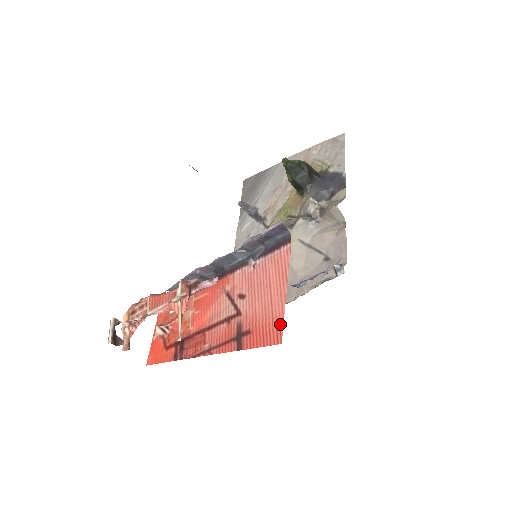
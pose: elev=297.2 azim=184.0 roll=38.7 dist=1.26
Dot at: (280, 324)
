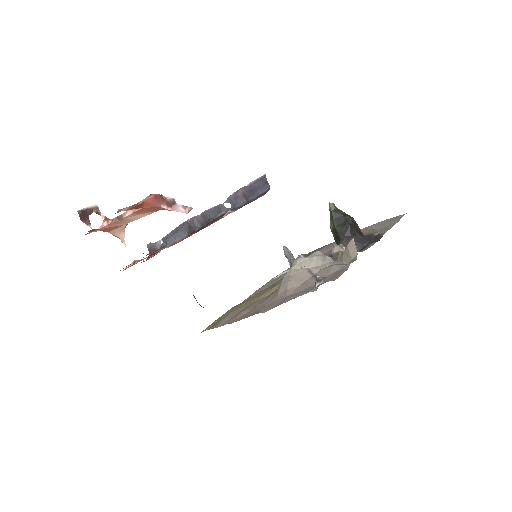
Dot at: occluded
